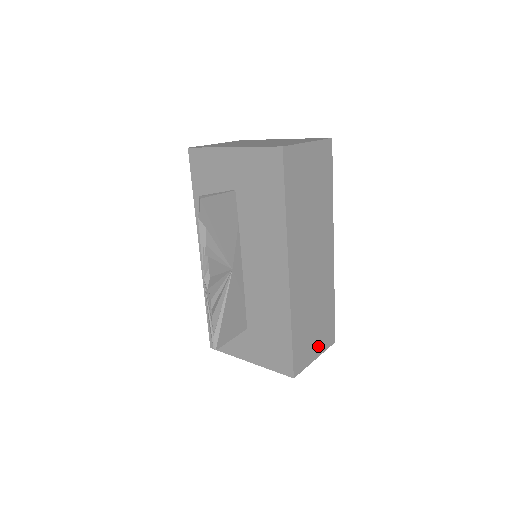
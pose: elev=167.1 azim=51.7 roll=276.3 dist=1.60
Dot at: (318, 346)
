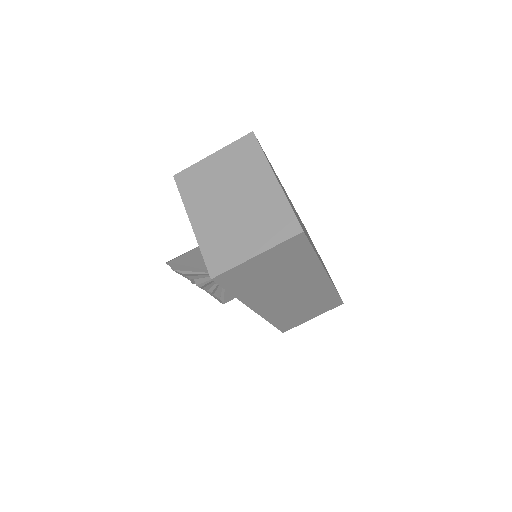
Dot at: (315, 314)
